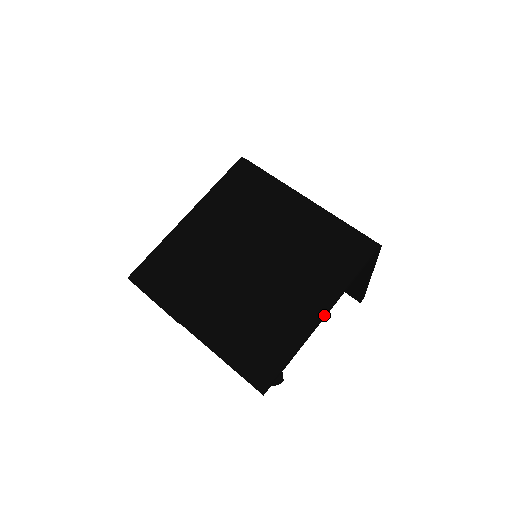
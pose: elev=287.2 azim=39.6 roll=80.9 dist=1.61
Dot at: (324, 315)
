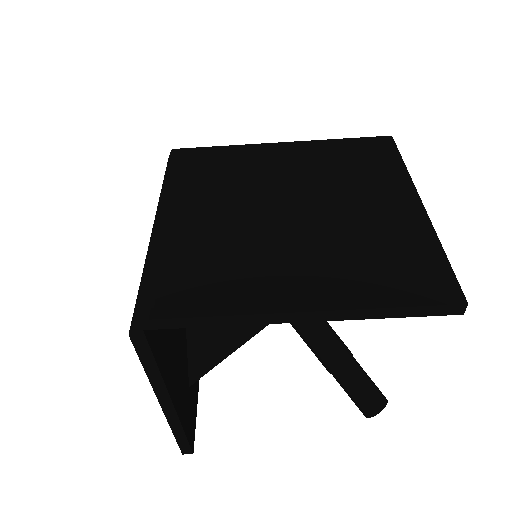
Dot at: (420, 199)
